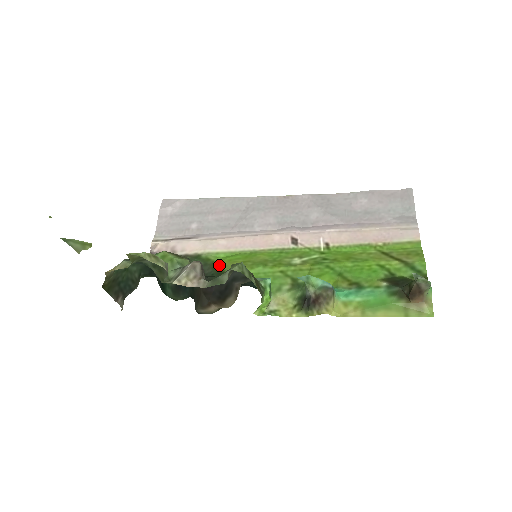
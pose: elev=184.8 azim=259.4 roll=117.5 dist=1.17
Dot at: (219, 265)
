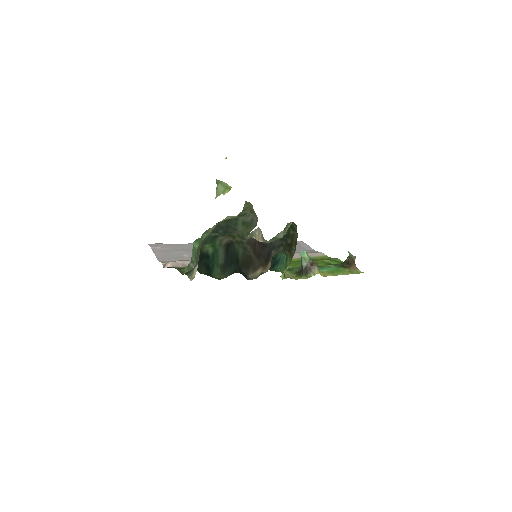
Dot at: occluded
